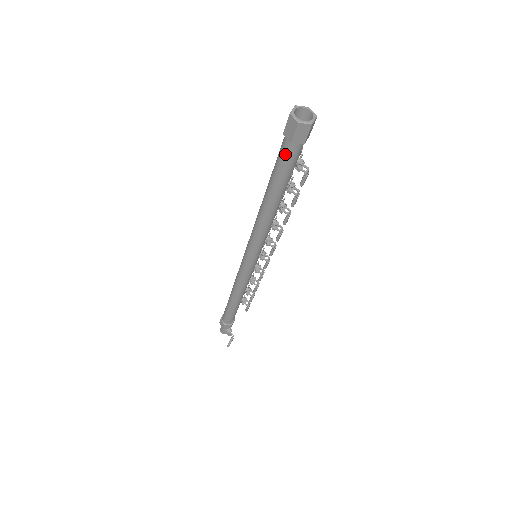
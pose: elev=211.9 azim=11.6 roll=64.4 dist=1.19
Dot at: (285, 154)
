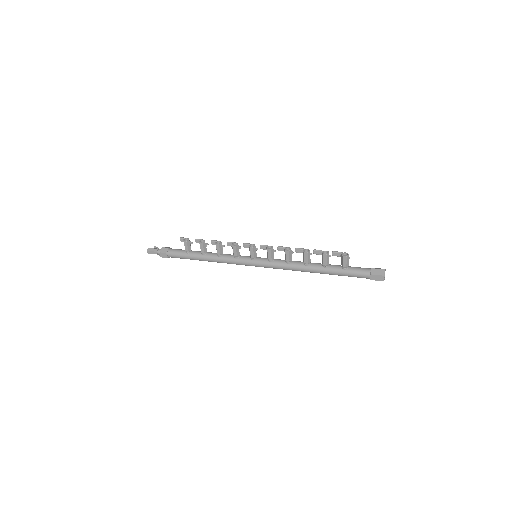
Dot at: occluded
